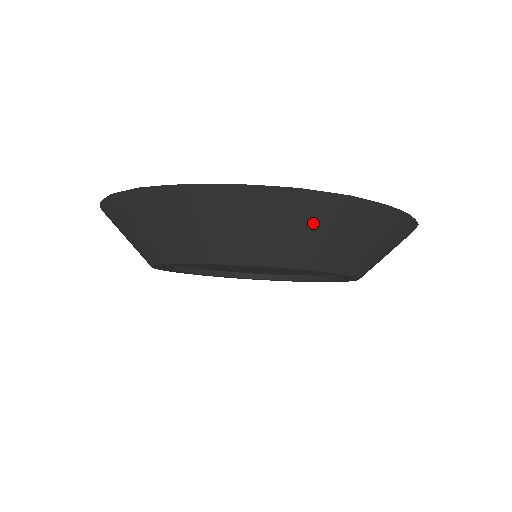
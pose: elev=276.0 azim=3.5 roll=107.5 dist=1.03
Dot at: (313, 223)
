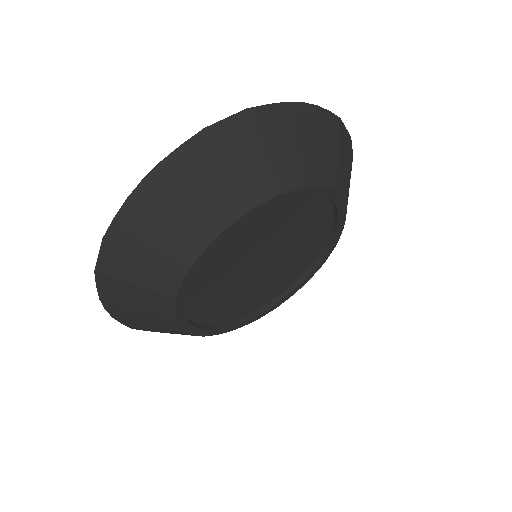
Dot at: (344, 153)
